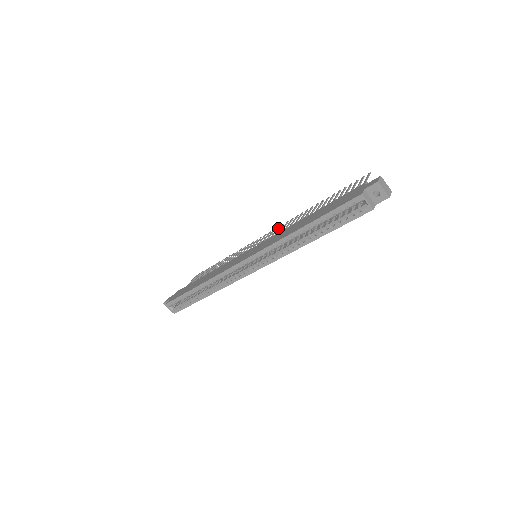
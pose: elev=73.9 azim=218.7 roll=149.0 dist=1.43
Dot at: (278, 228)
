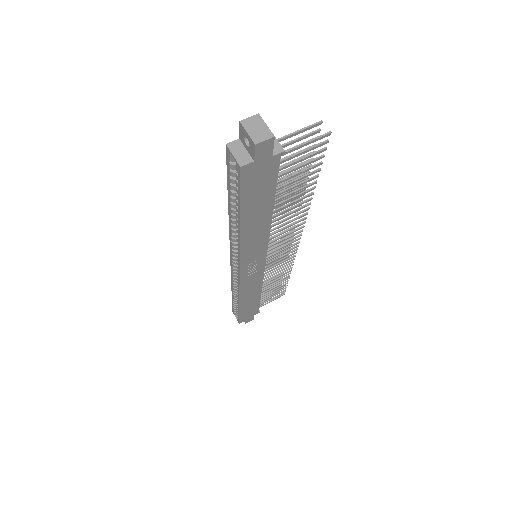
Dot at: occluded
